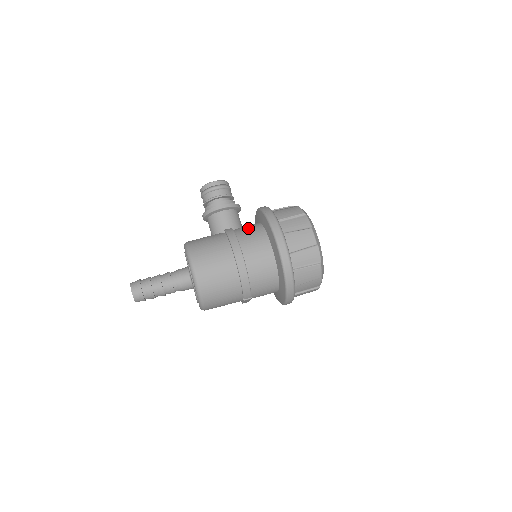
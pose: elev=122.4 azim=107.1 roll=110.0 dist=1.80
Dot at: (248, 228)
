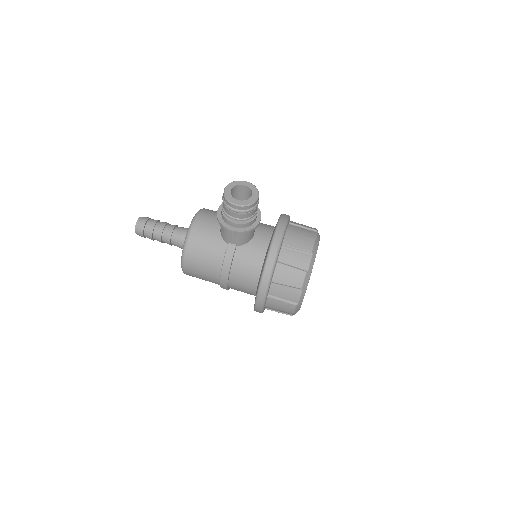
Dot at: (249, 258)
